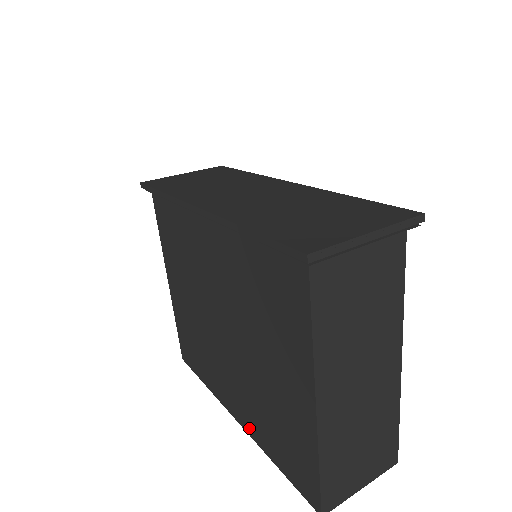
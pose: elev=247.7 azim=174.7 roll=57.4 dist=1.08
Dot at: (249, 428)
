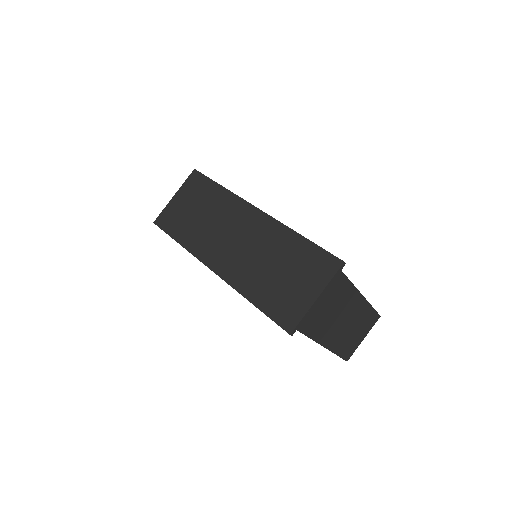
Dot at: occluded
